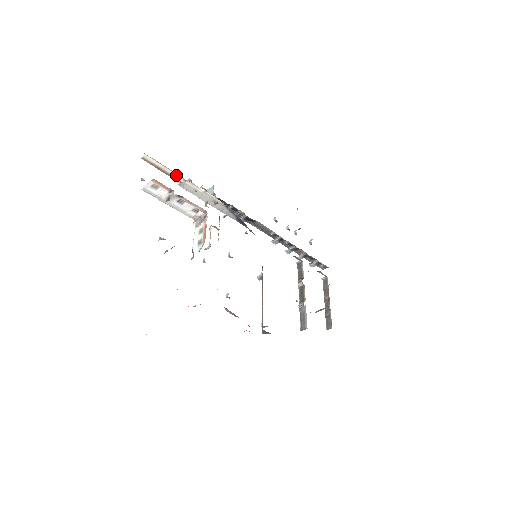
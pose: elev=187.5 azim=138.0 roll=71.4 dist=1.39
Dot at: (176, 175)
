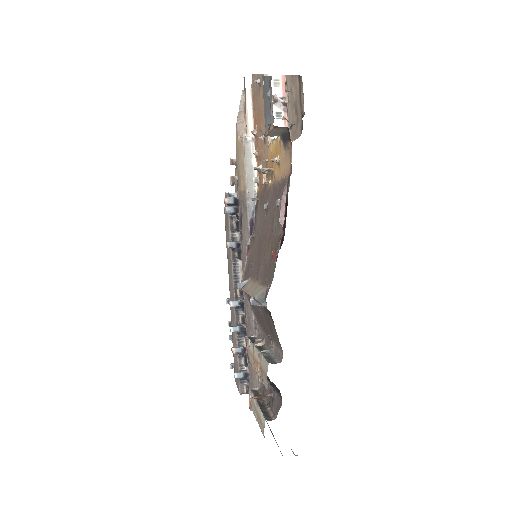
Dot at: (251, 129)
